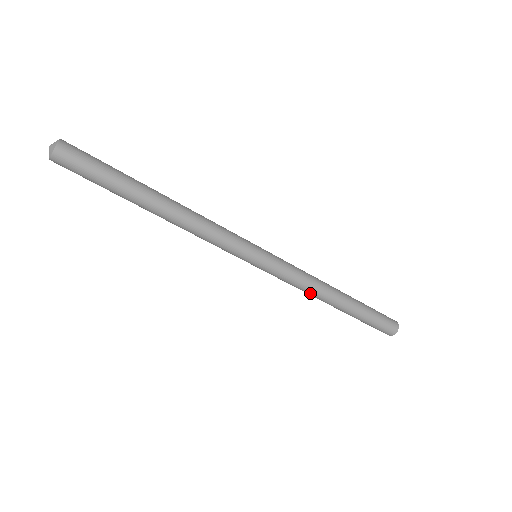
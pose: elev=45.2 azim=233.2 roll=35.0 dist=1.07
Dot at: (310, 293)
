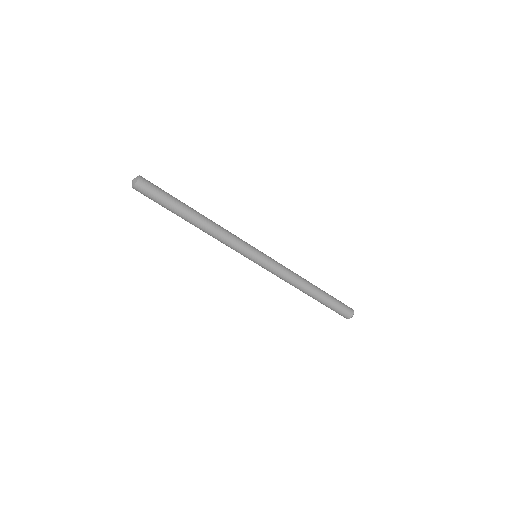
Dot at: (291, 284)
